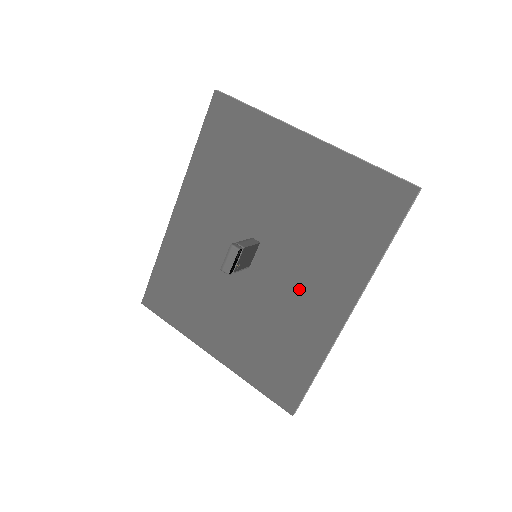
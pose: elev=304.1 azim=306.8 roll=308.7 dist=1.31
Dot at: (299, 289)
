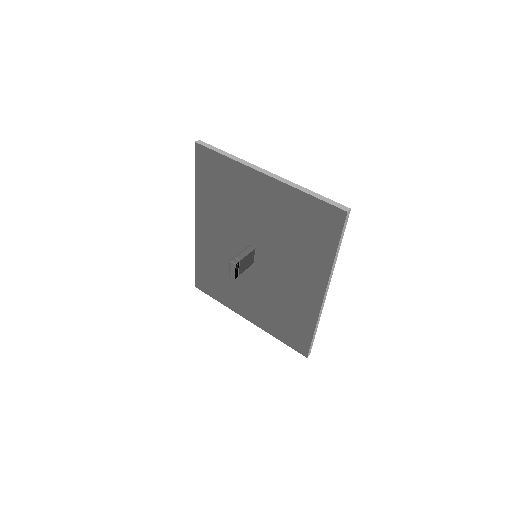
Dot at: (288, 279)
